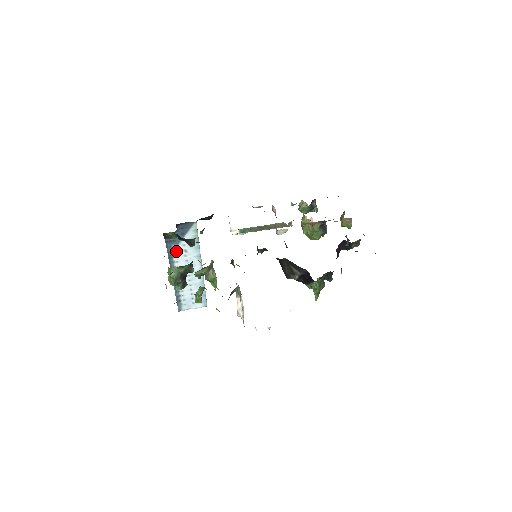
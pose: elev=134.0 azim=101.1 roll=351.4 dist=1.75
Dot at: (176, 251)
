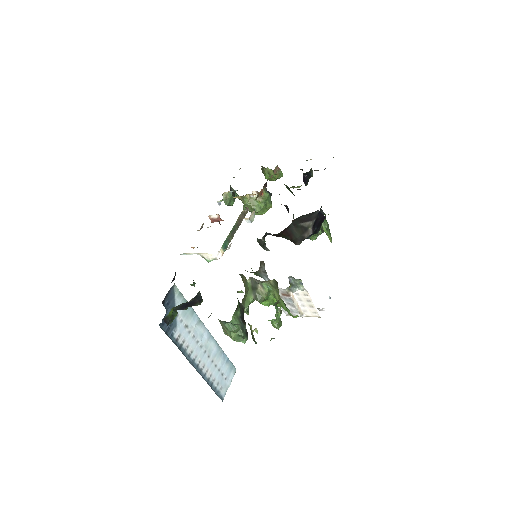
Dot at: (179, 335)
